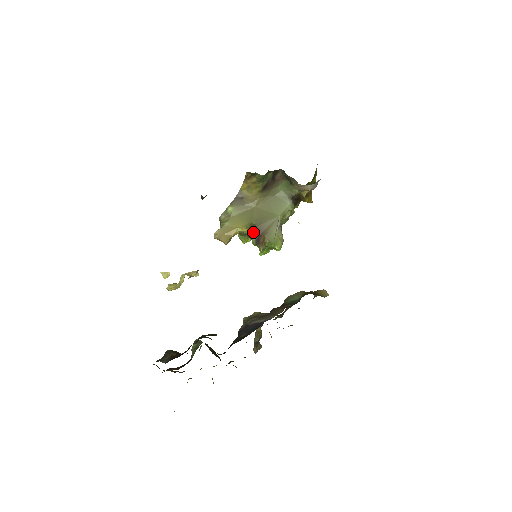
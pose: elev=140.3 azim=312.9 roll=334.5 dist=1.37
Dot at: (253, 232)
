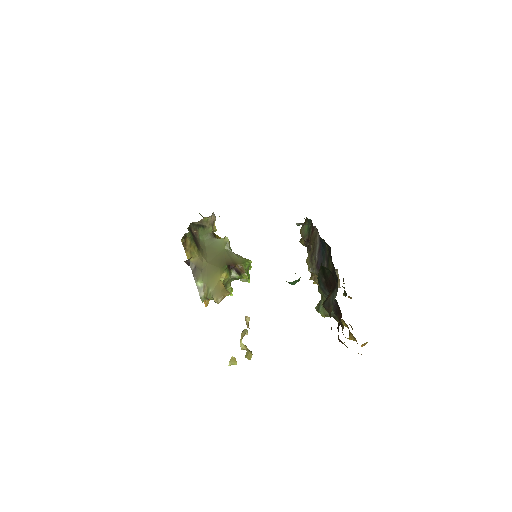
Dot at: (229, 270)
